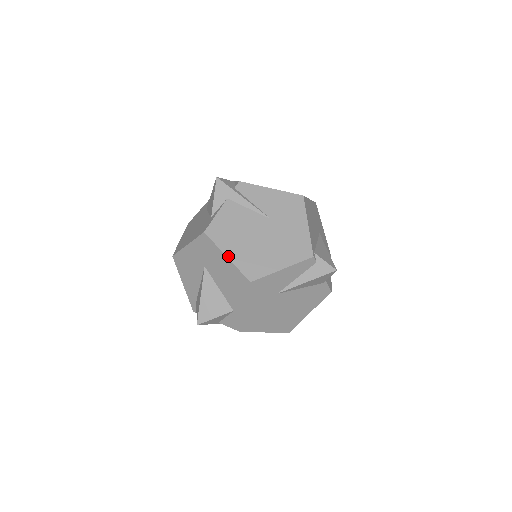
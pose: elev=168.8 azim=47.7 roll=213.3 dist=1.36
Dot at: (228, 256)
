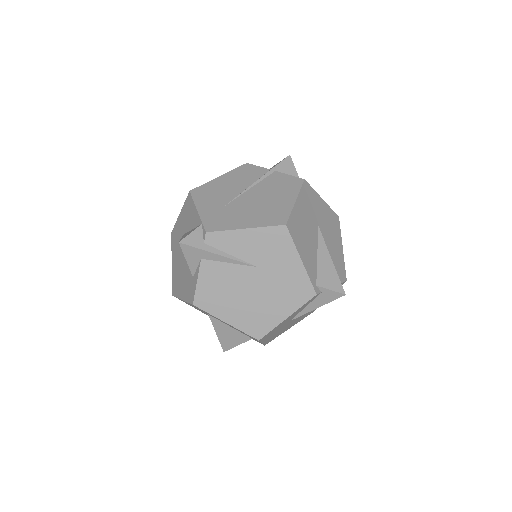
Dot at: (227, 322)
